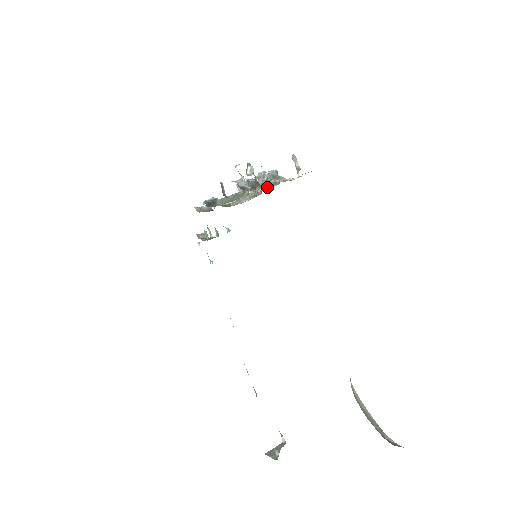
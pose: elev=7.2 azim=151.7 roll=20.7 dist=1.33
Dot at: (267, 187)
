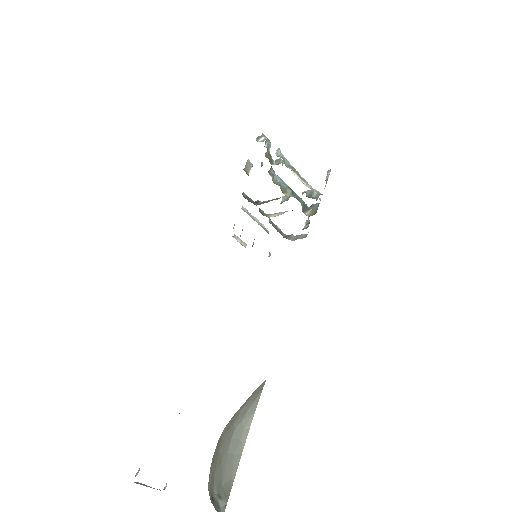
Dot at: occluded
